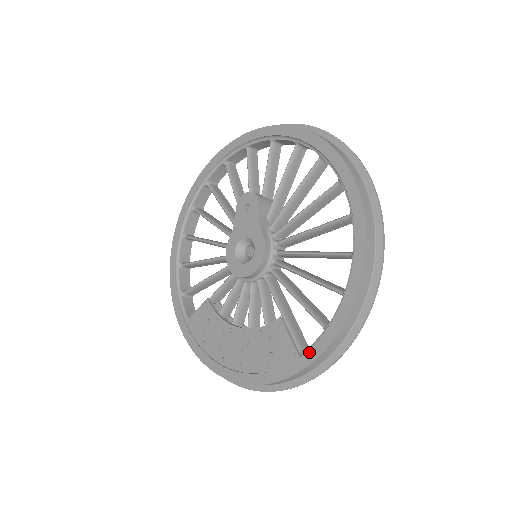
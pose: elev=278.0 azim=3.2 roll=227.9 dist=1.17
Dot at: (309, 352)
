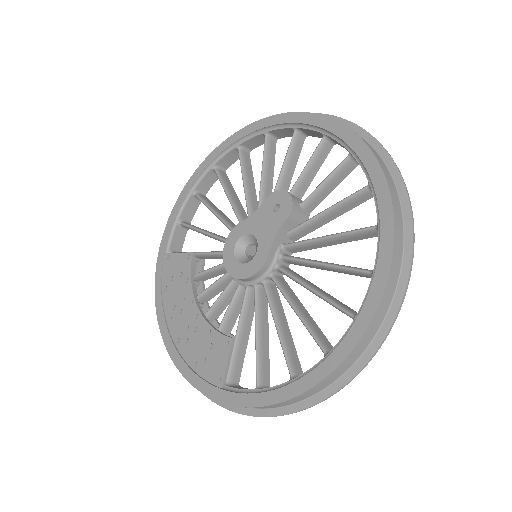
Dot at: (230, 394)
